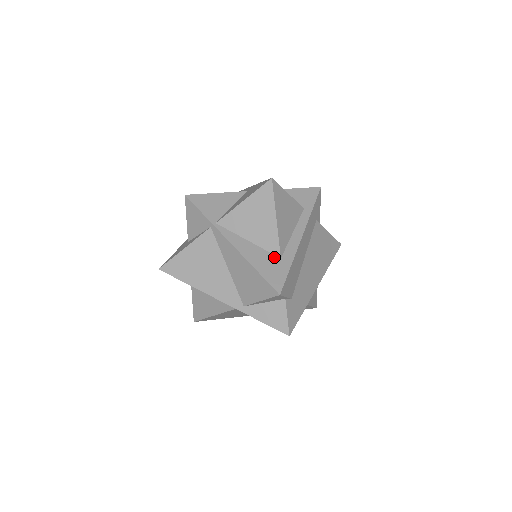
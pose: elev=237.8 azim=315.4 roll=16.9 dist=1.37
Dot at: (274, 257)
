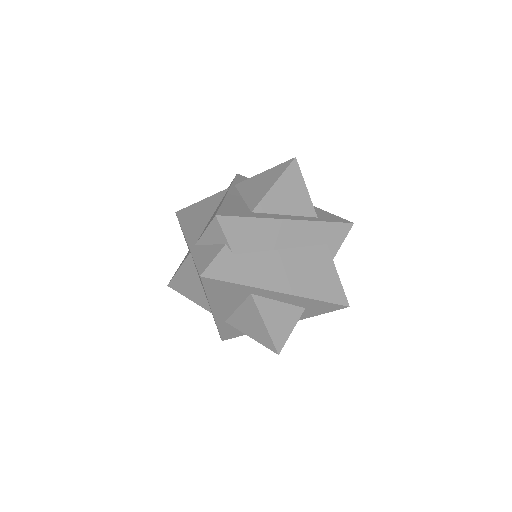
Dot at: (247, 209)
